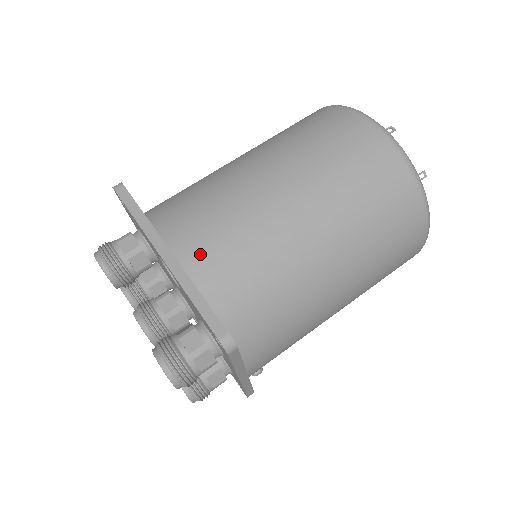
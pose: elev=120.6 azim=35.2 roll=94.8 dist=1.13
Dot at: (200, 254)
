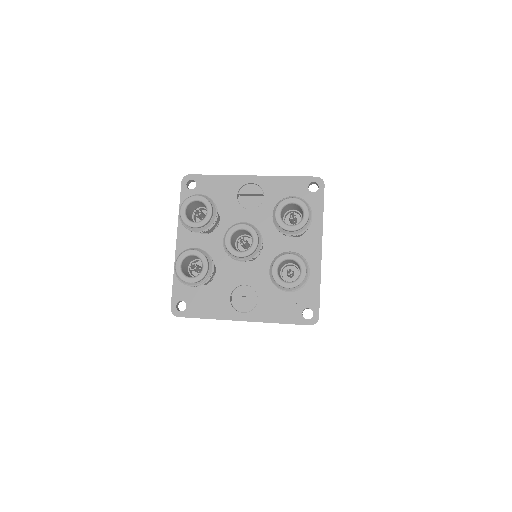
Dot at: occluded
